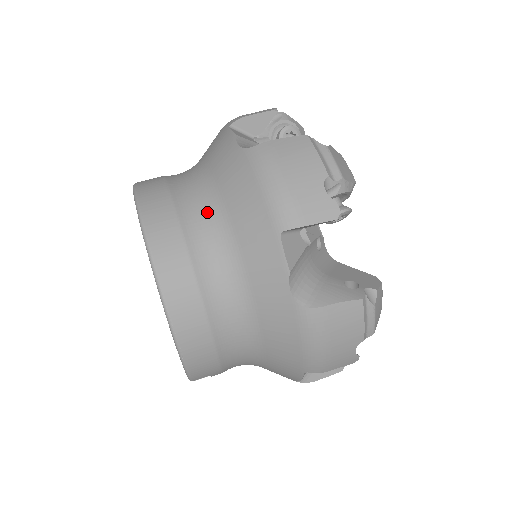
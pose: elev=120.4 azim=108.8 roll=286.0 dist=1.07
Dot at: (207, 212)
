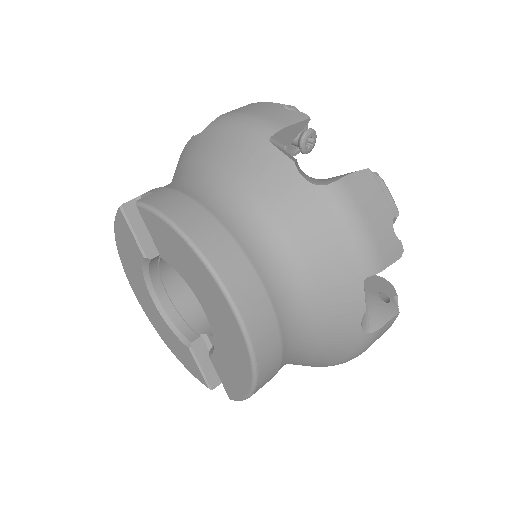
Dot at: (278, 256)
